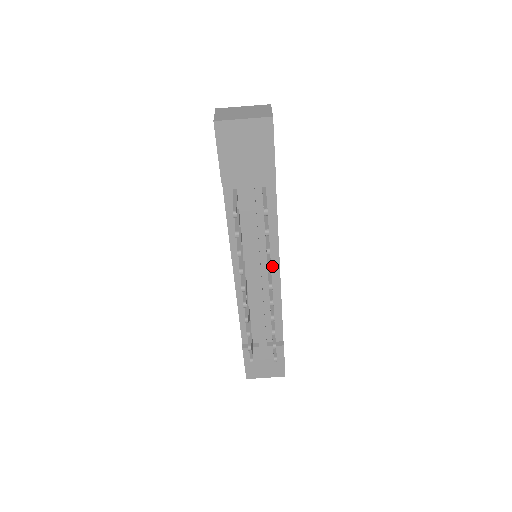
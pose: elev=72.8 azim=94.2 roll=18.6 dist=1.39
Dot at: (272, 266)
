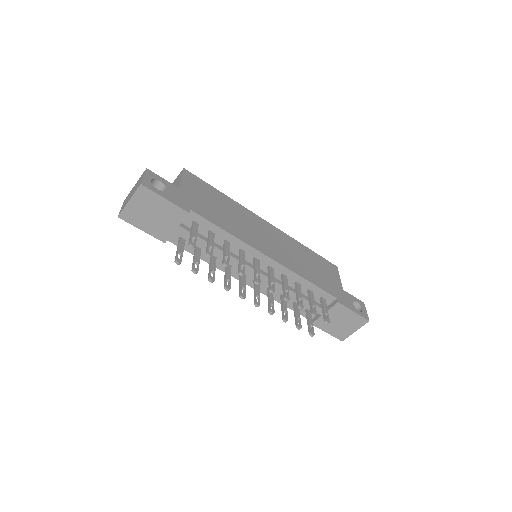
Dot at: (261, 260)
